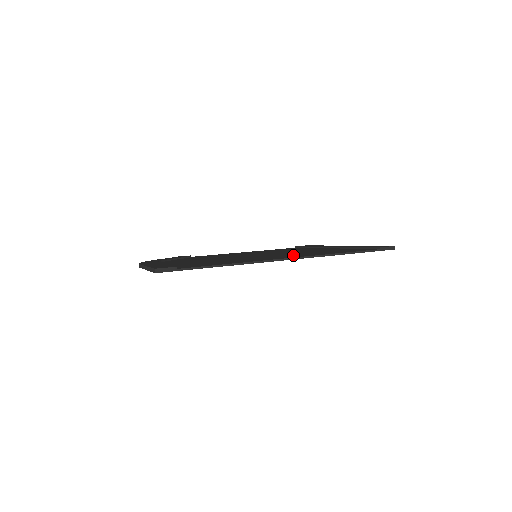
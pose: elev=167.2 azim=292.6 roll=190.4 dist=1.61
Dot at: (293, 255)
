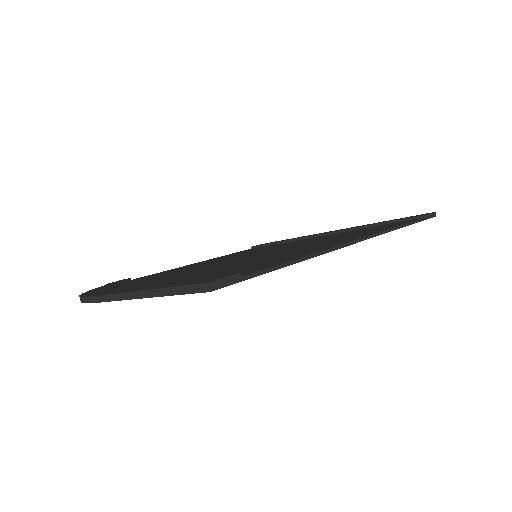
Dot at: (337, 239)
